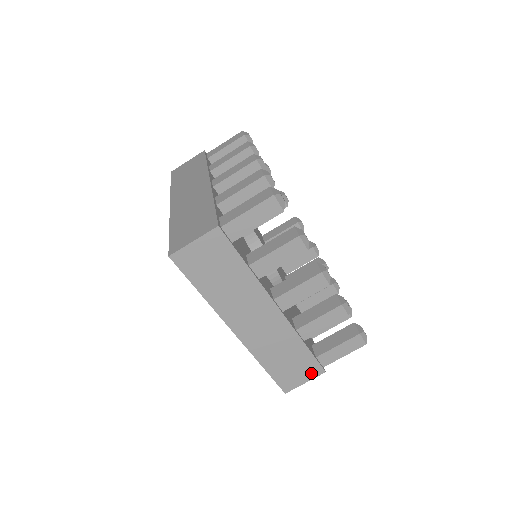
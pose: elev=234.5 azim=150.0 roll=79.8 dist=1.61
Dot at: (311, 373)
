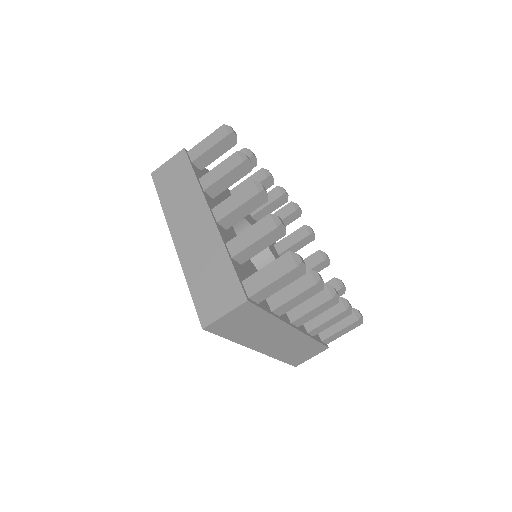
Dot at: (317, 352)
